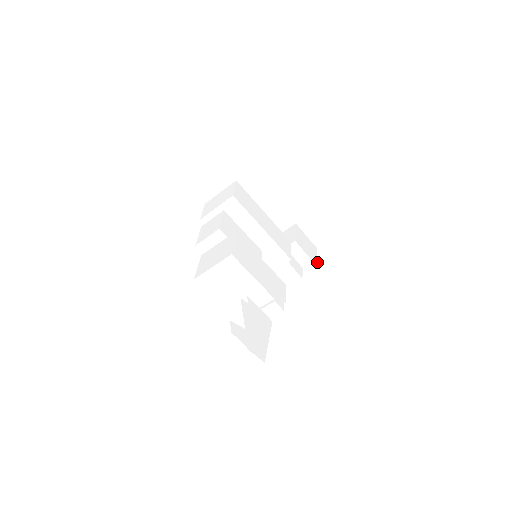
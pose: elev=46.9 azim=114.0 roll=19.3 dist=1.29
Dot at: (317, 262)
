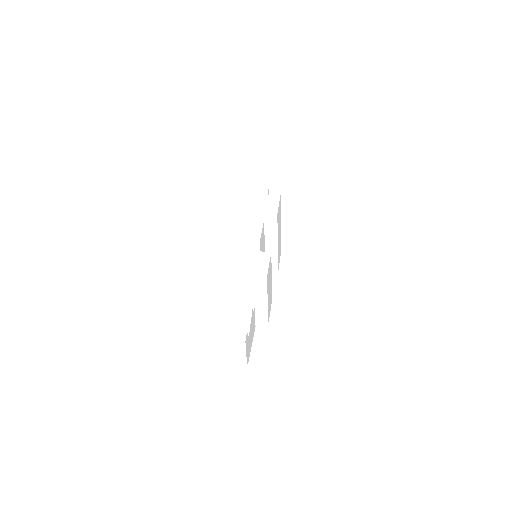
Dot at: occluded
